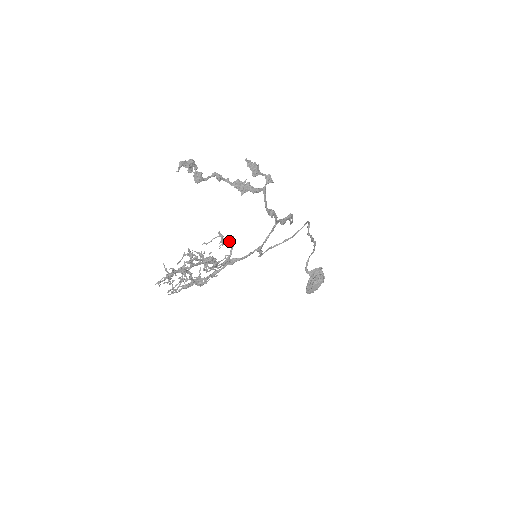
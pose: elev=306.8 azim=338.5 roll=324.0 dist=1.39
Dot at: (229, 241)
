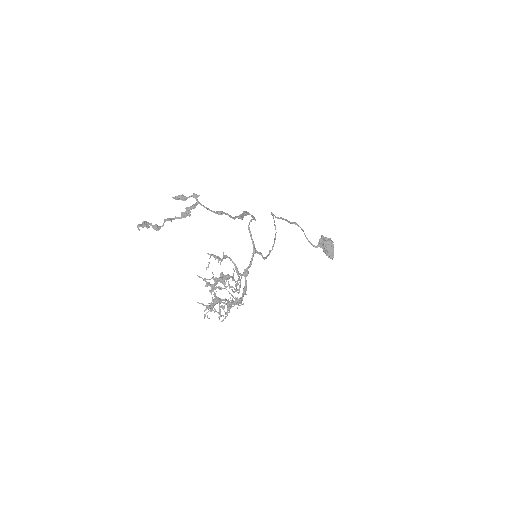
Dot at: (224, 257)
